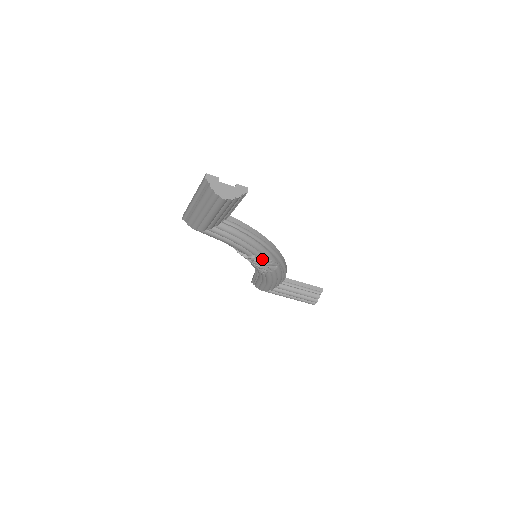
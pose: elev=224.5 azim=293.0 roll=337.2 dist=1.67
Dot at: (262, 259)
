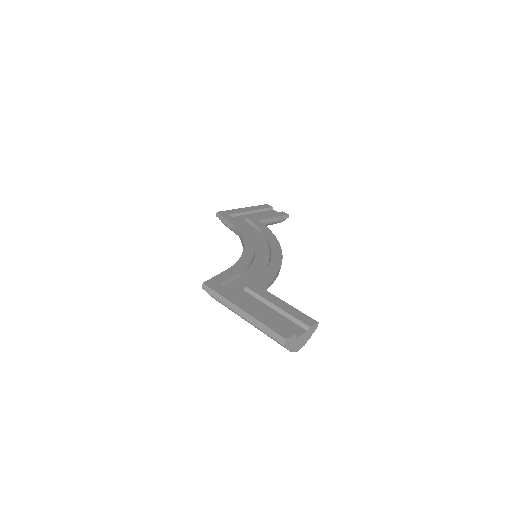
Dot at: occluded
